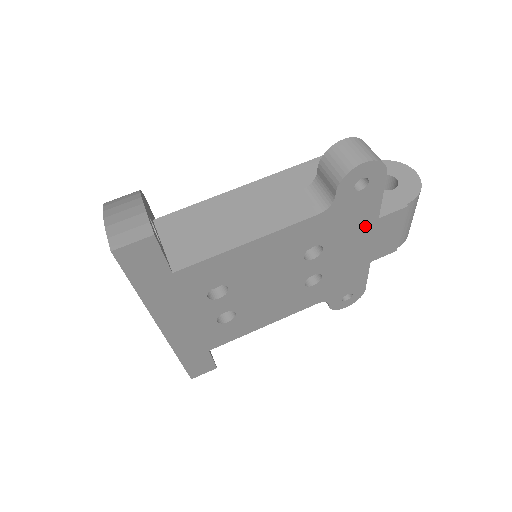
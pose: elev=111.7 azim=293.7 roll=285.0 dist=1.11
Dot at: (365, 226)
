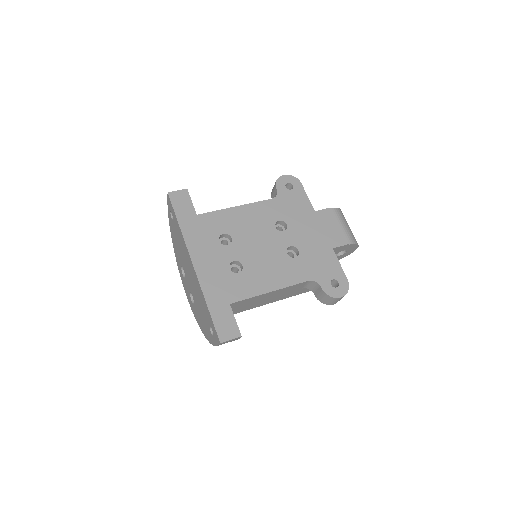
Dot at: (308, 215)
